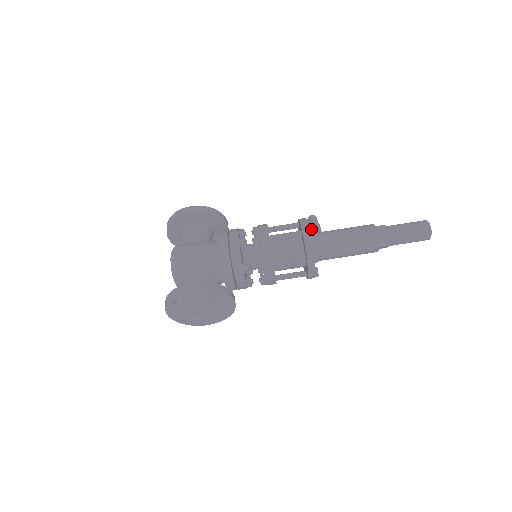
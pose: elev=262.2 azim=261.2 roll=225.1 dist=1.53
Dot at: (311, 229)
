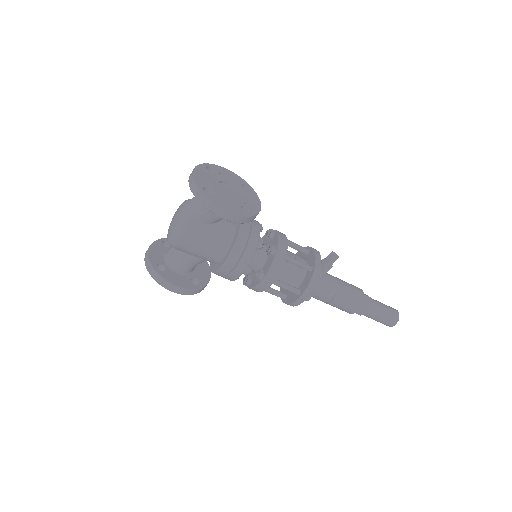
Dot at: (307, 300)
